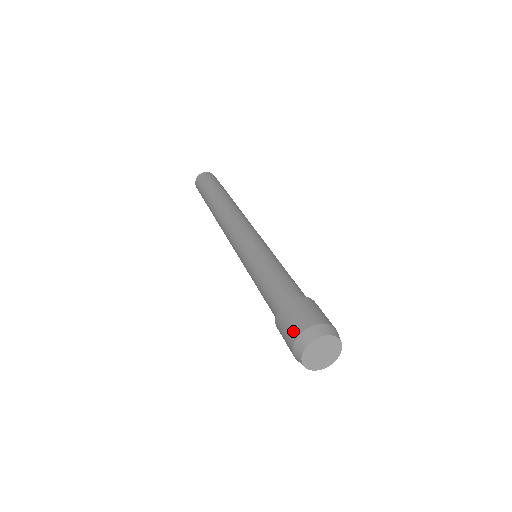
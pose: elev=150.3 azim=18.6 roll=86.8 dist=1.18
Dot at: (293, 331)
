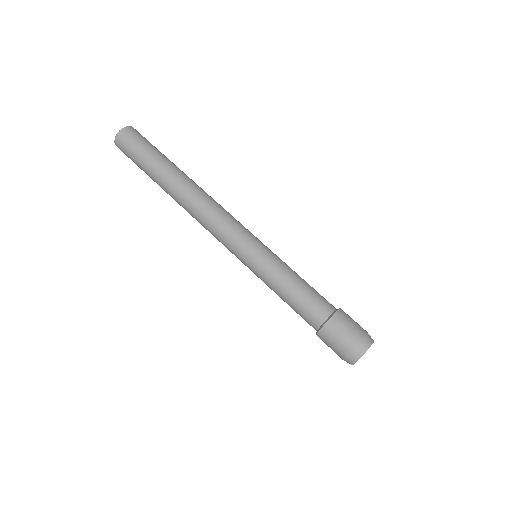
Dot at: (346, 345)
